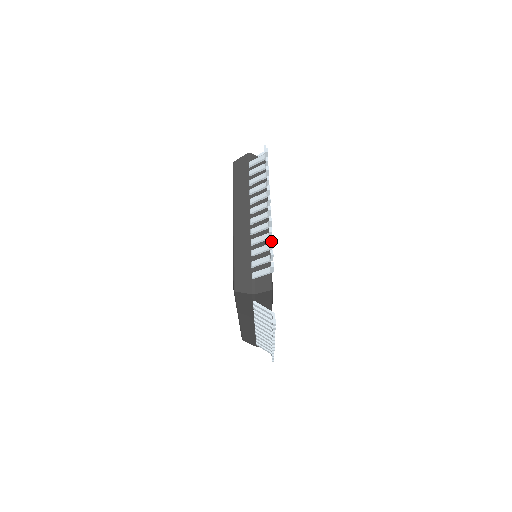
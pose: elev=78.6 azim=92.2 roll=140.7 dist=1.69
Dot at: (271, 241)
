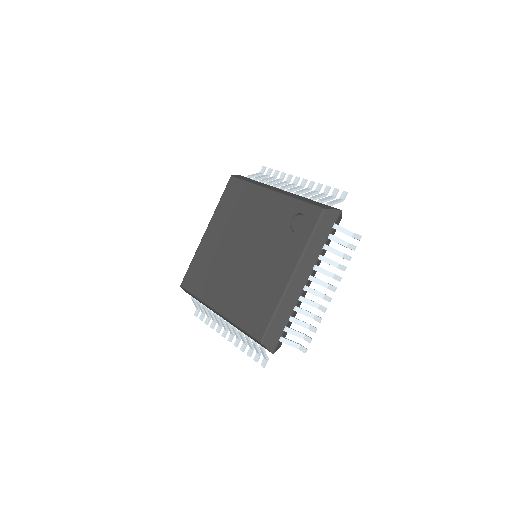
Dot at: occluded
